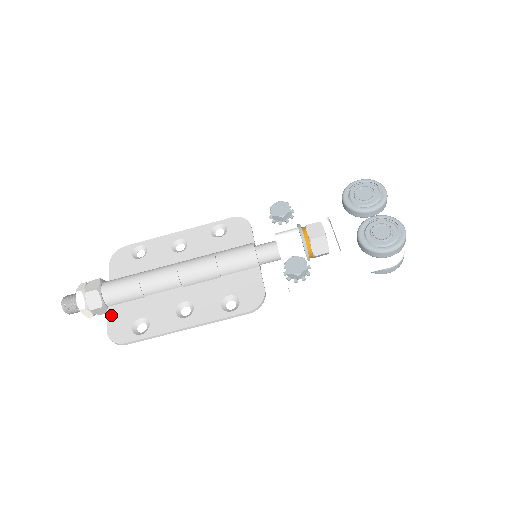
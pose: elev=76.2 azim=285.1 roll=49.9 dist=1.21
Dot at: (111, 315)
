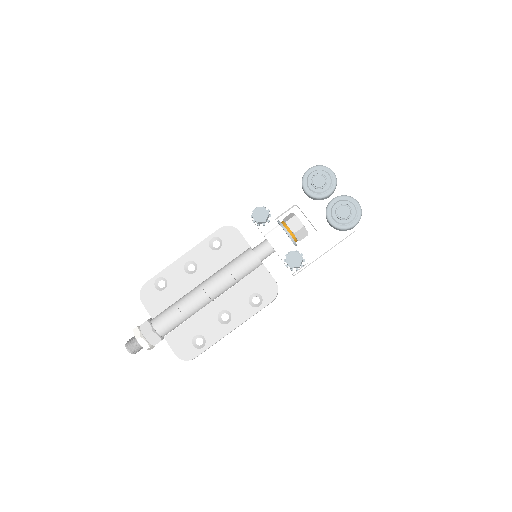
Dot at: (171, 342)
